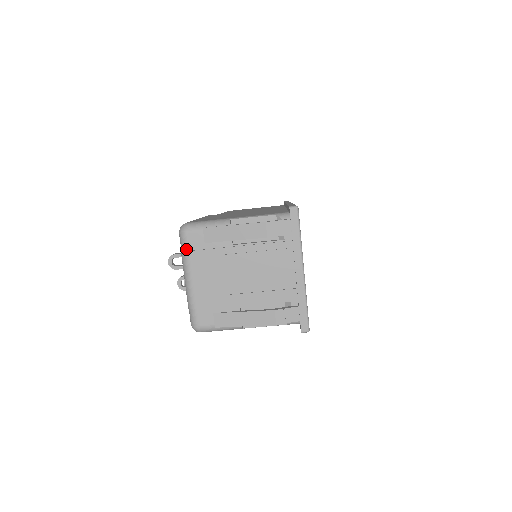
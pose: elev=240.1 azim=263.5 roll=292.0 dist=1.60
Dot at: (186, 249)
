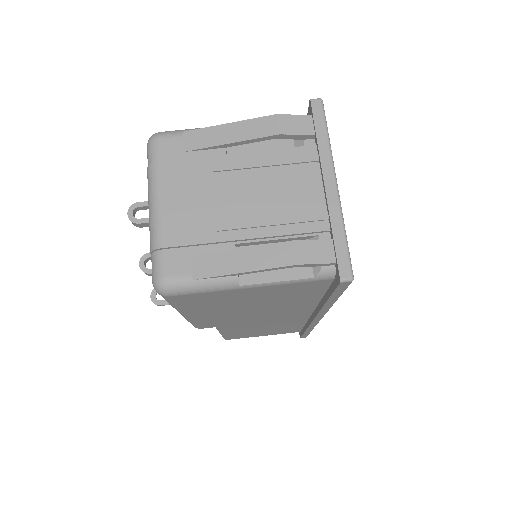
Dot at: (155, 161)
